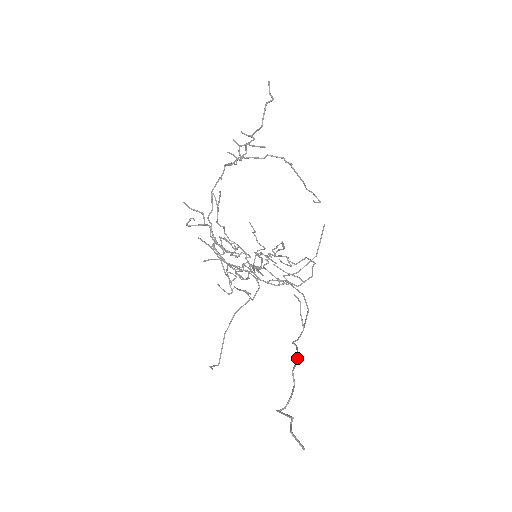
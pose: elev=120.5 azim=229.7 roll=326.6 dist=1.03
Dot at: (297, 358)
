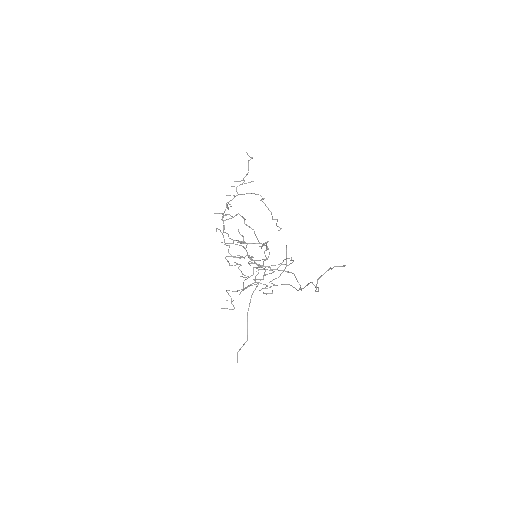
Dot at: (310, 282)
